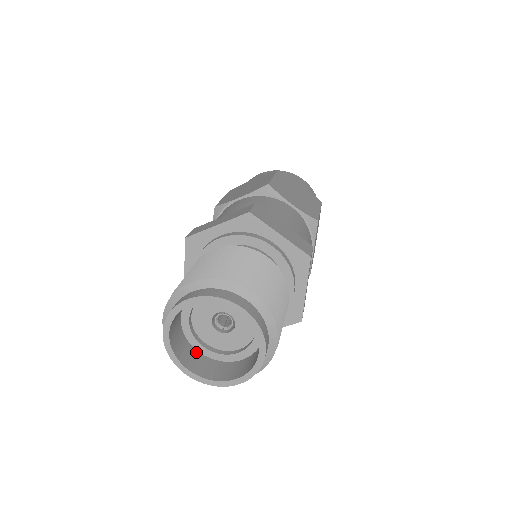
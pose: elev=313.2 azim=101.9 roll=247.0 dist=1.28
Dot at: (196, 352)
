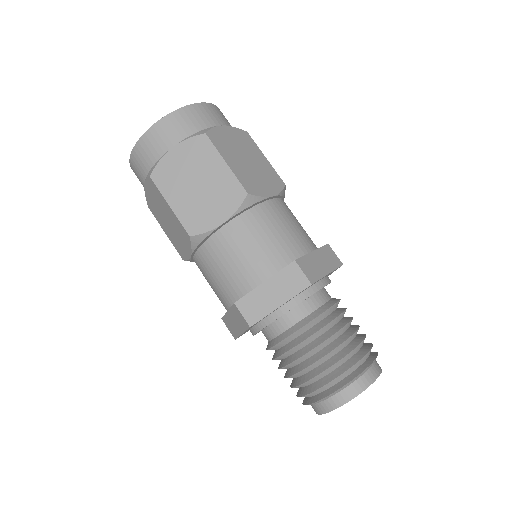
Dot at: occluded
